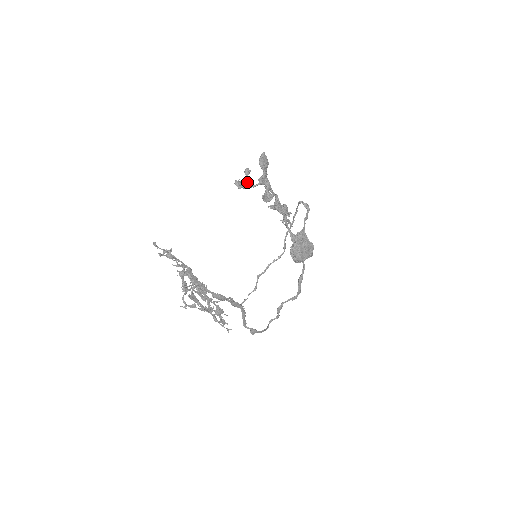
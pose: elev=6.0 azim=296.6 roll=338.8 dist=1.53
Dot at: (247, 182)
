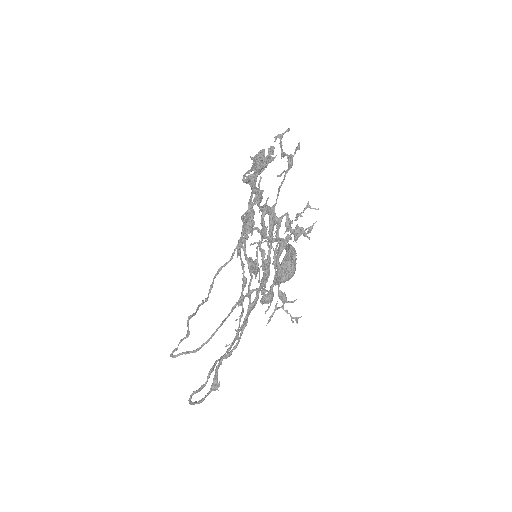
Dot at: occluded
